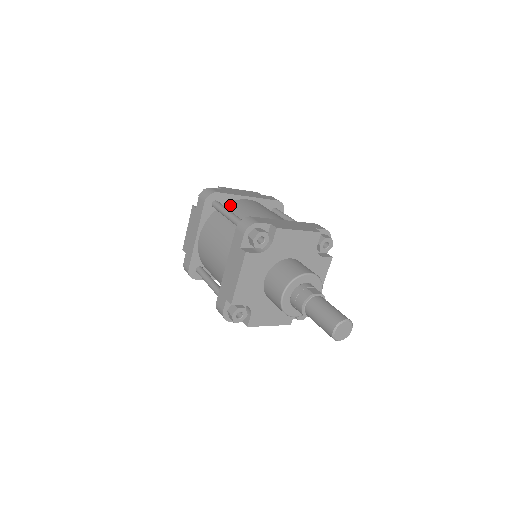
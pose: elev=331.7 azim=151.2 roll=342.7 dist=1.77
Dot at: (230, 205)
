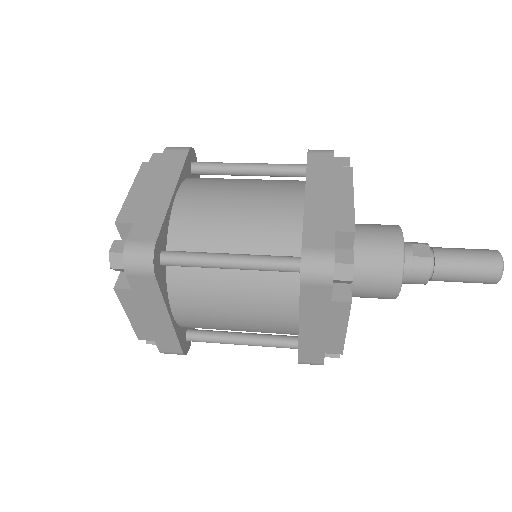
Dot at: (181, 237)
